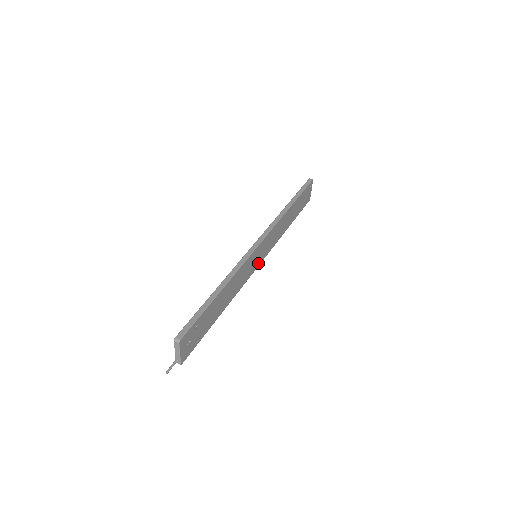
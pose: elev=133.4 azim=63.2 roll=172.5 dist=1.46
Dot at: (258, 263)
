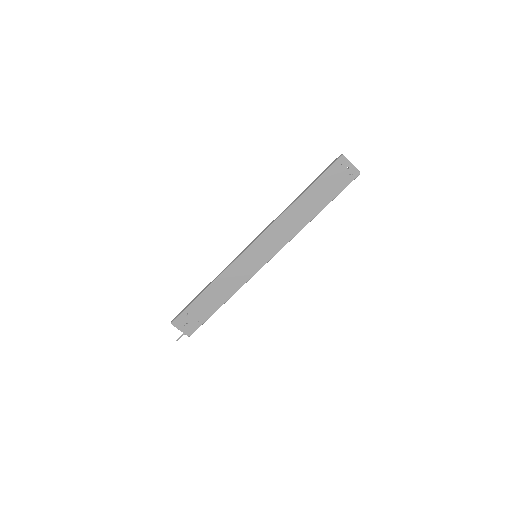
Dot at: (264, 261)
